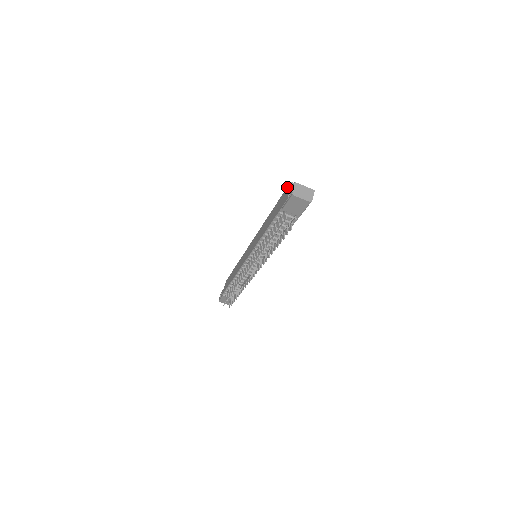
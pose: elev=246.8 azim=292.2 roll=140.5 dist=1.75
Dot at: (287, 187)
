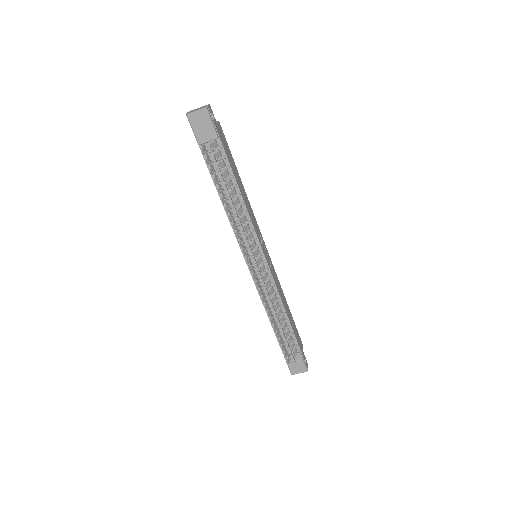
Dot at: occluded
